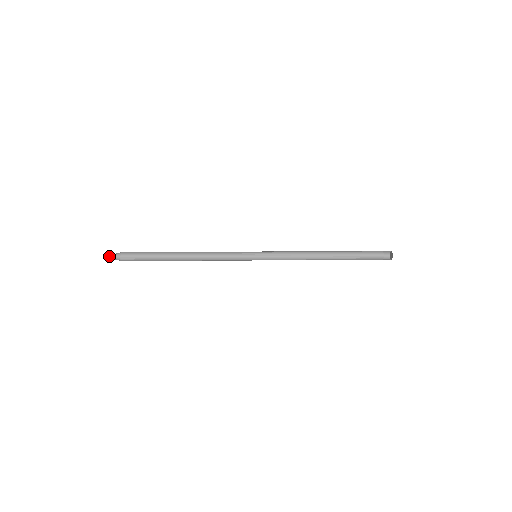
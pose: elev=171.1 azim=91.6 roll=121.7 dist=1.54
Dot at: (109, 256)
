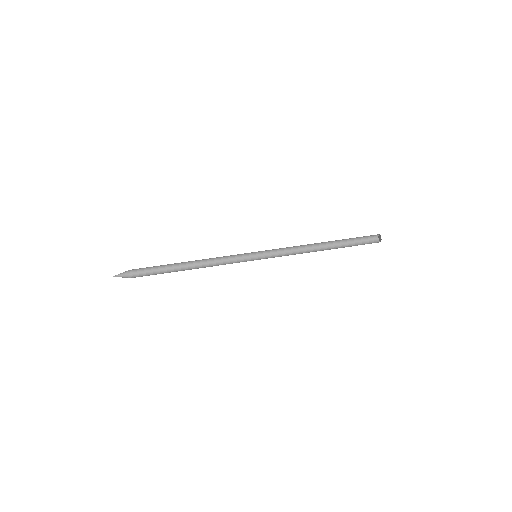
Dot at: (118, 276)
